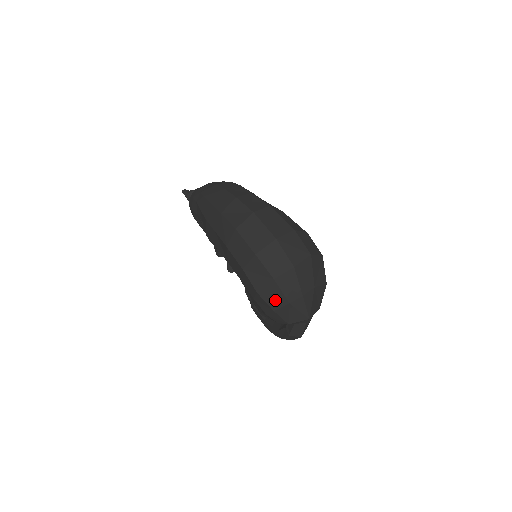
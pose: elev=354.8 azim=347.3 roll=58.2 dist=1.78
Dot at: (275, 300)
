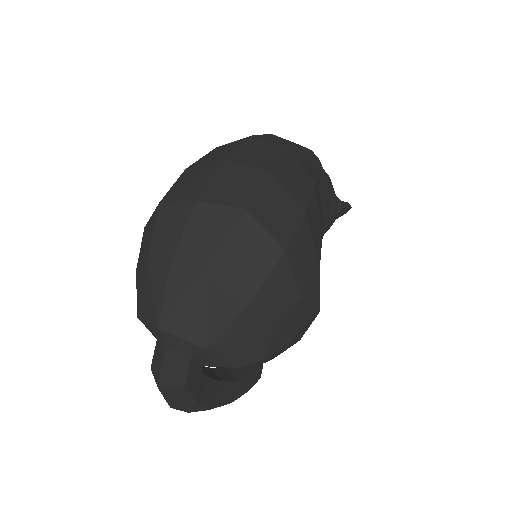
Dot at: (145, 248)
